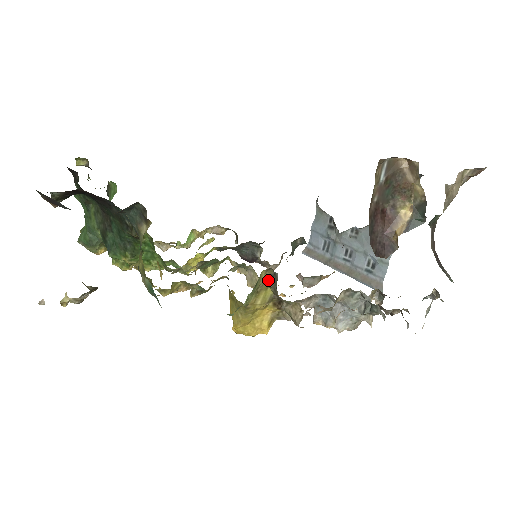
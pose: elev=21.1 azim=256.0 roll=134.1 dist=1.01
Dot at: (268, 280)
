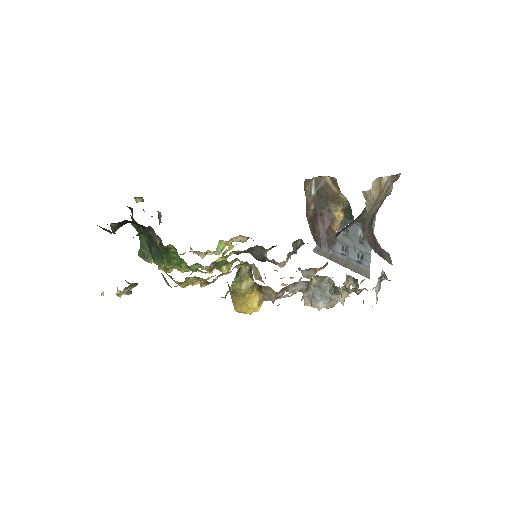
Dot at: (248, 272)
